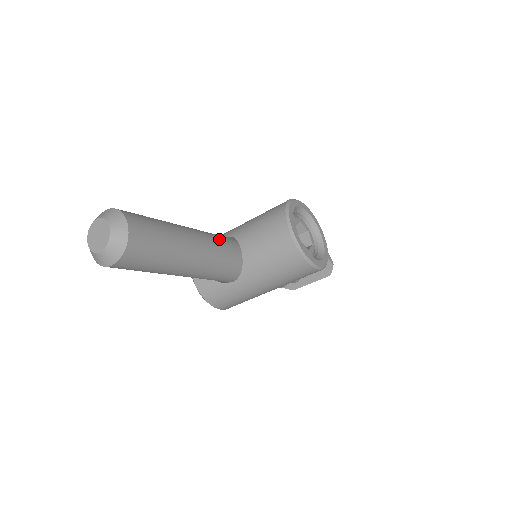
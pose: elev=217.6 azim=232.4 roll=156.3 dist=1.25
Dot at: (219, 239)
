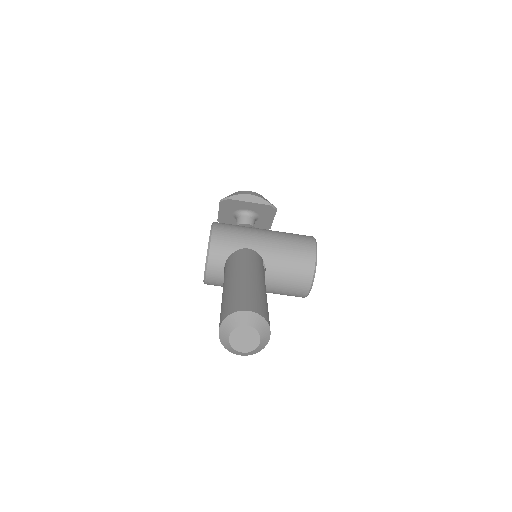
Dot at: occluded
